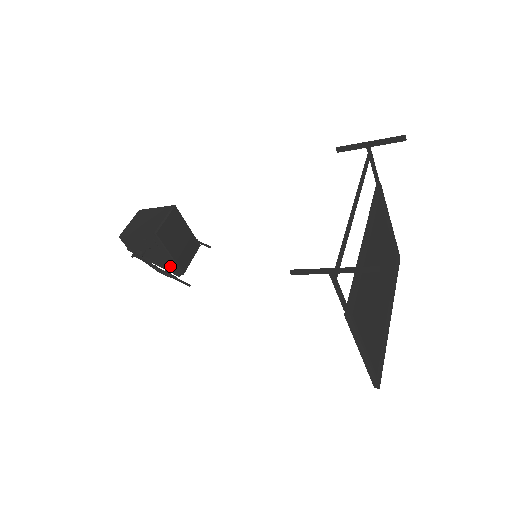
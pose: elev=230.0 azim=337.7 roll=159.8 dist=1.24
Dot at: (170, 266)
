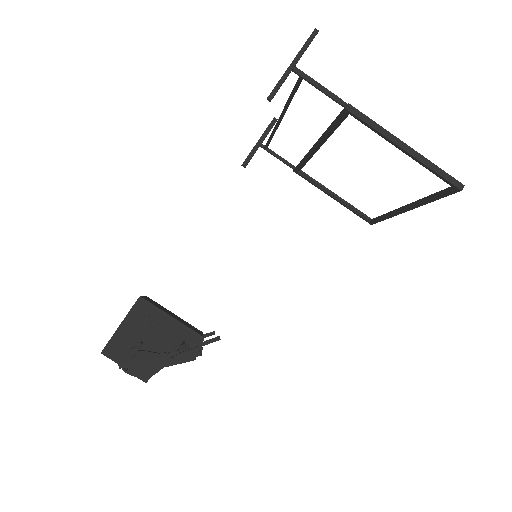
Dot at: (182, 340)
